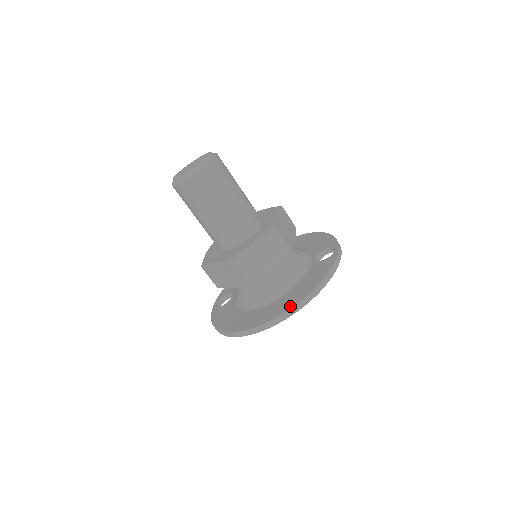
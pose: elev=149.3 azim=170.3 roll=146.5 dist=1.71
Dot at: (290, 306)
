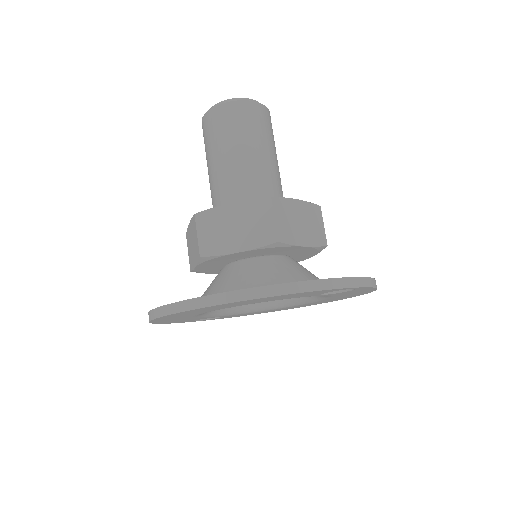
Dot at: (217, 293)
